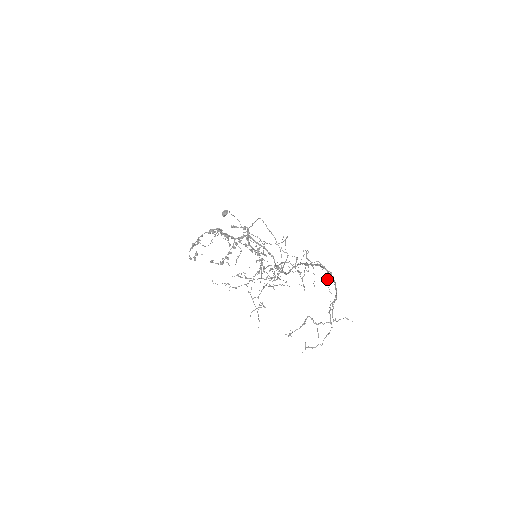
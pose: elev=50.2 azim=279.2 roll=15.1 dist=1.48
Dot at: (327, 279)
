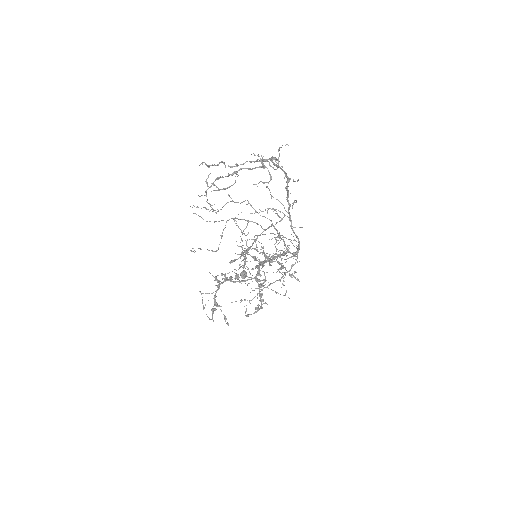
Dot at: (285, 176)
